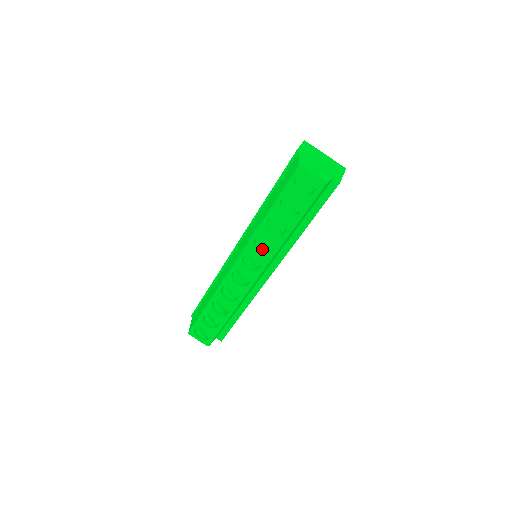
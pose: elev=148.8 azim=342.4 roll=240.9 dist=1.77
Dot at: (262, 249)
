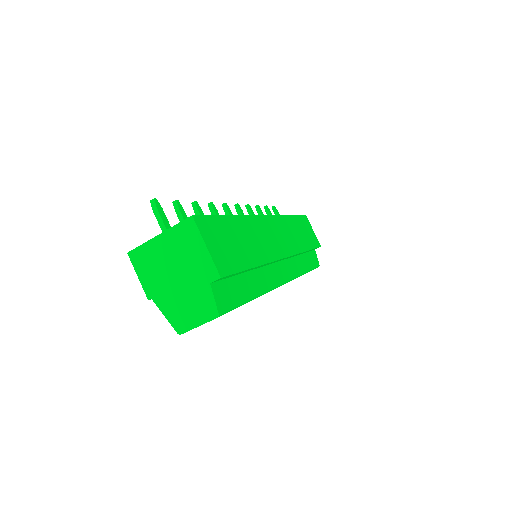
Dot at: occluded
